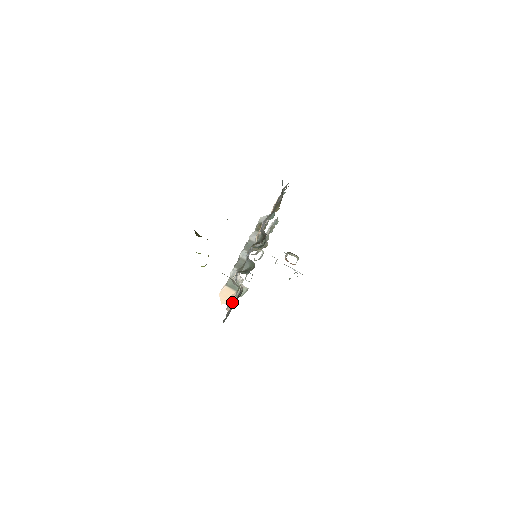
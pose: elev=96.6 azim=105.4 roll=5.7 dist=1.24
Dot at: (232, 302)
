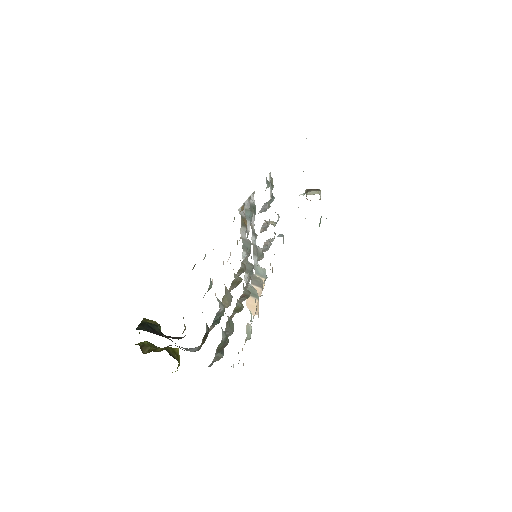
Dot at: occluded
